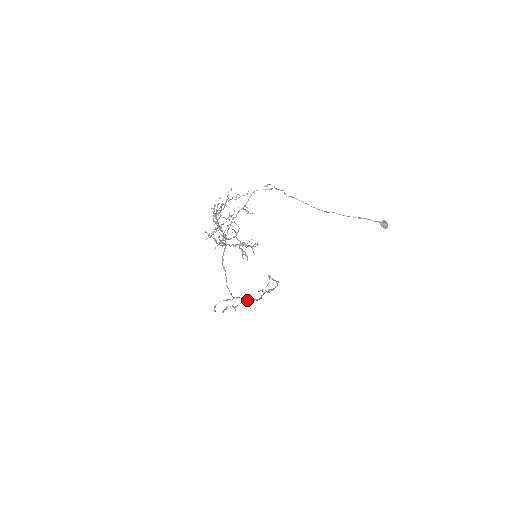
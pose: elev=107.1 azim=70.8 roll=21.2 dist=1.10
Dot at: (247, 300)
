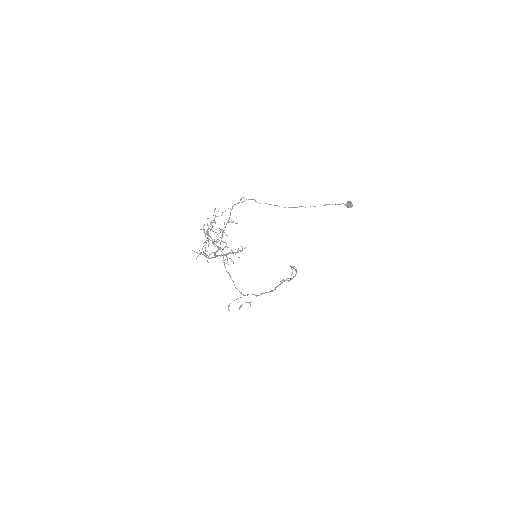
Dot at: (260, 294)
